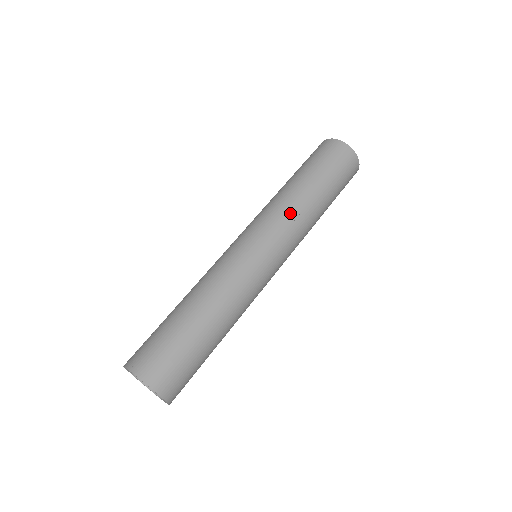
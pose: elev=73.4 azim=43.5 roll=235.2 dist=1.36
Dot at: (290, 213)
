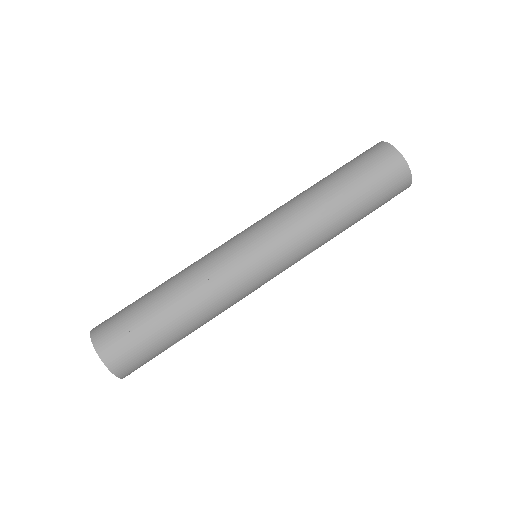
Dot at: (295, 213)
